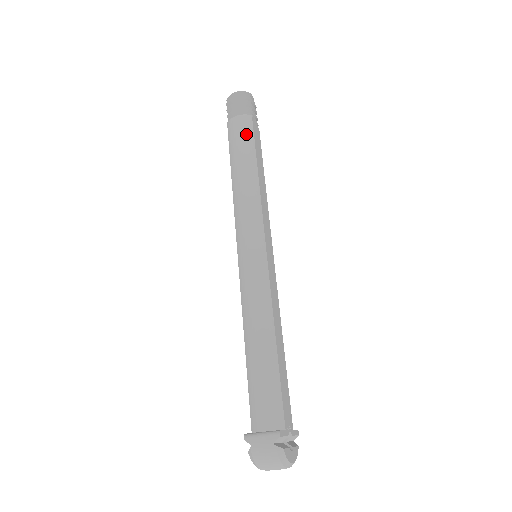
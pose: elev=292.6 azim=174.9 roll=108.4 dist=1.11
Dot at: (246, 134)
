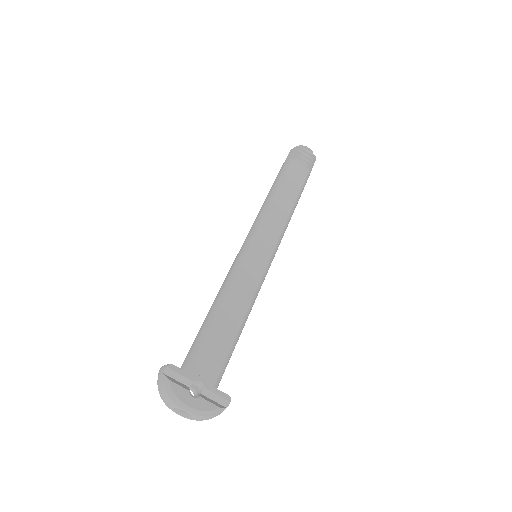
Dot at: (281, 172)
